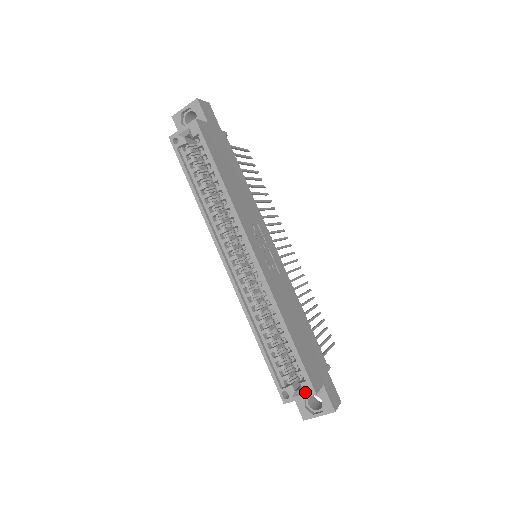
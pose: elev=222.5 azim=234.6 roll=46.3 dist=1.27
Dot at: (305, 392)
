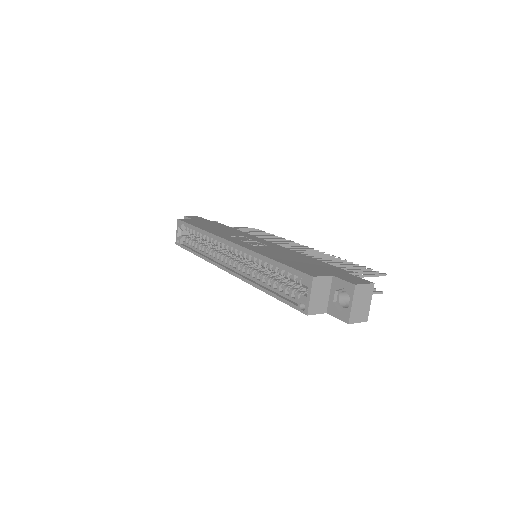
Dot at: (307, 286)
